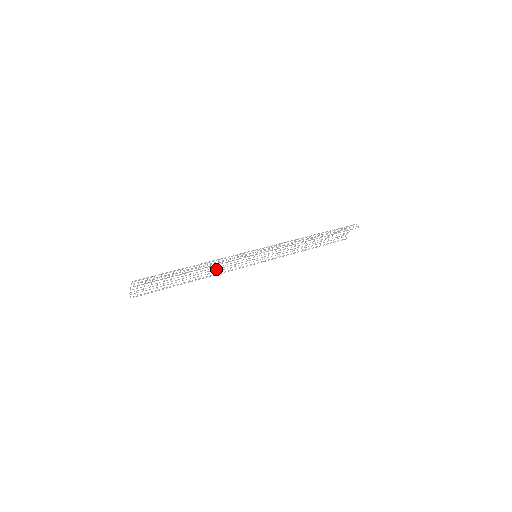
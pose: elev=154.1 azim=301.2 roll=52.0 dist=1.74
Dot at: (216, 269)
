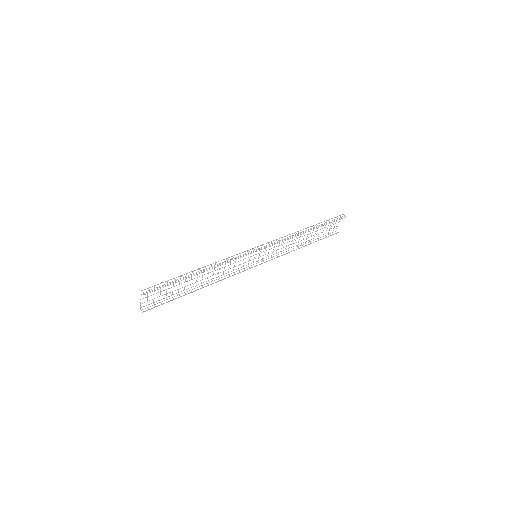
Dot at: occluded
